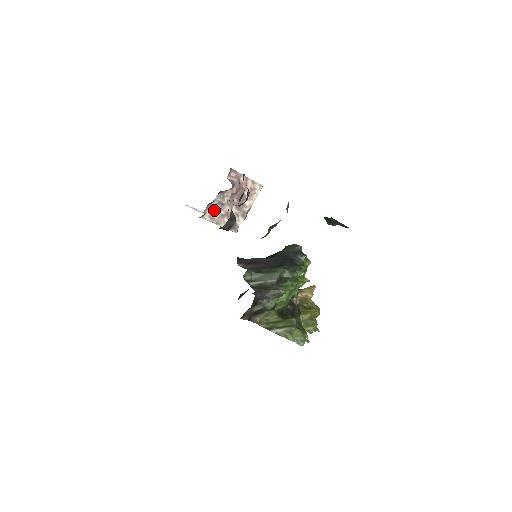
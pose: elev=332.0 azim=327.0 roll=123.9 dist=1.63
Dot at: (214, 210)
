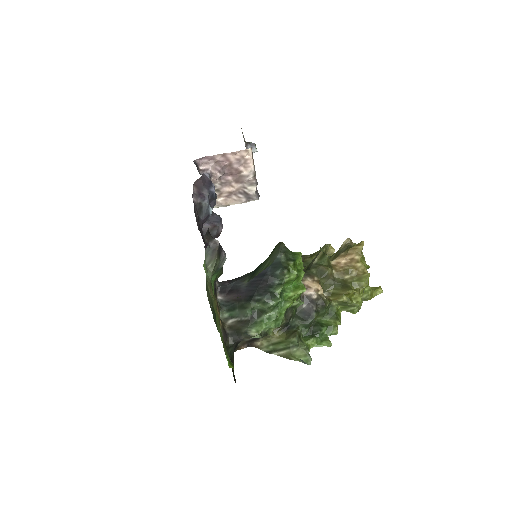
Dot at: occluded
